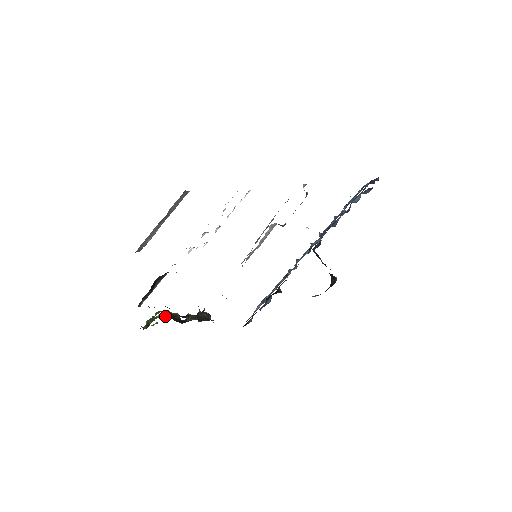
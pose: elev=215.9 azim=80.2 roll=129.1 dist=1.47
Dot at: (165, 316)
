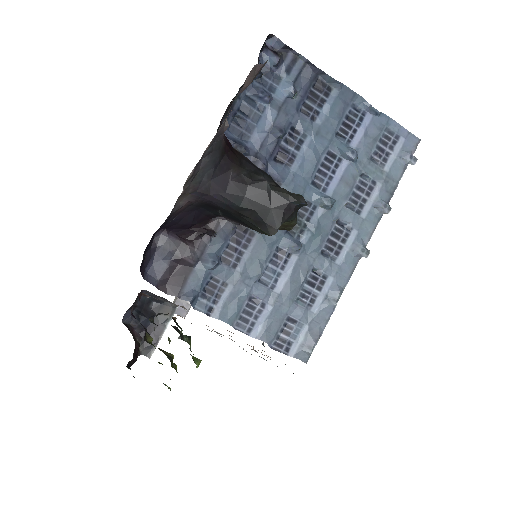
Dot at: occluded
